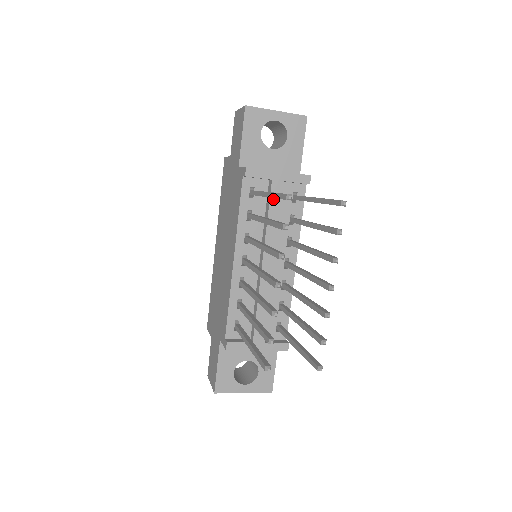
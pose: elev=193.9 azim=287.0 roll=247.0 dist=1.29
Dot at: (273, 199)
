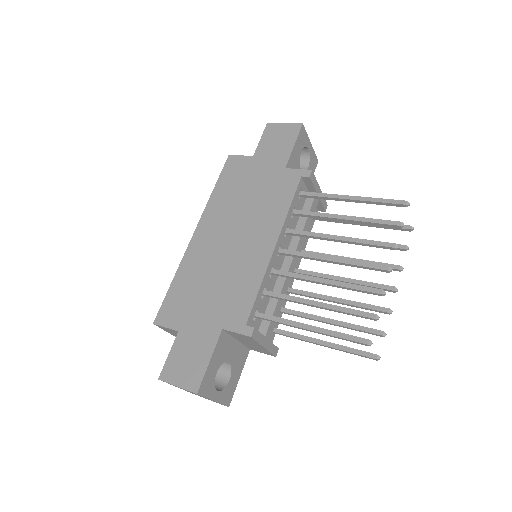
Dot at: (312, 208)
